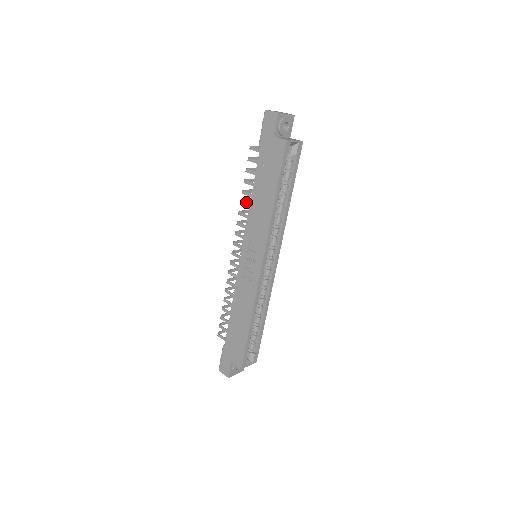
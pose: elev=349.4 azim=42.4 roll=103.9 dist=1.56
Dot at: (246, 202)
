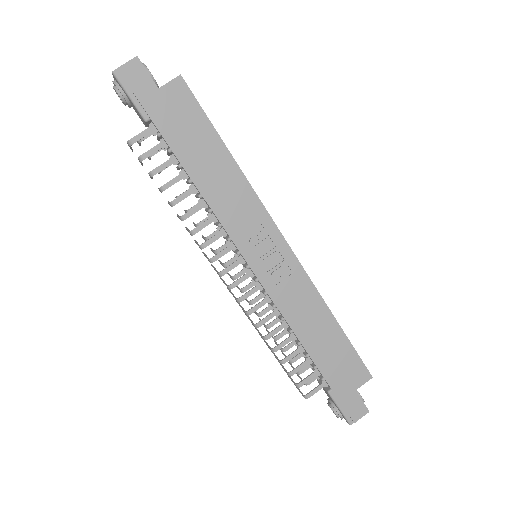
Dot at: occluded
